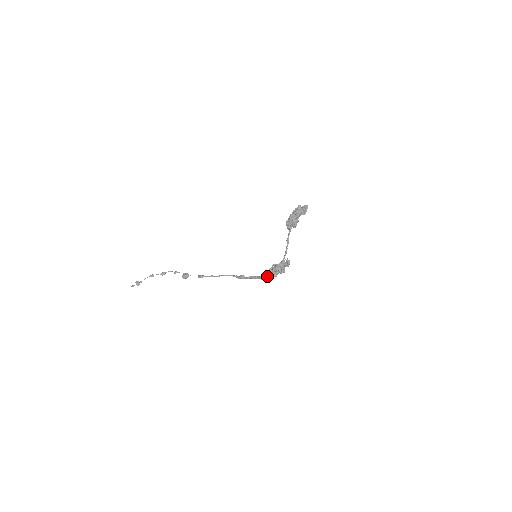
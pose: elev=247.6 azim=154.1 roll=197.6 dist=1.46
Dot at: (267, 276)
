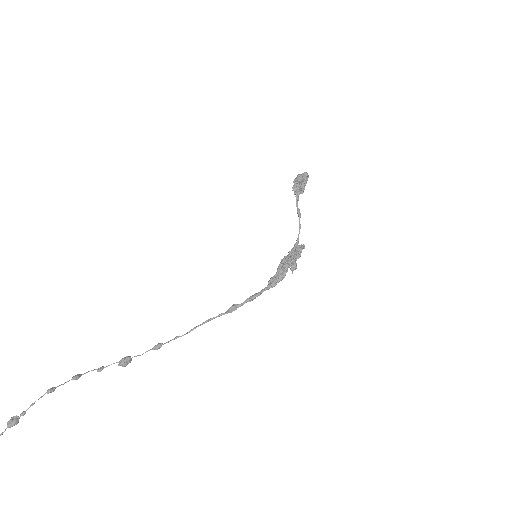
Dot at: (278, 276)
